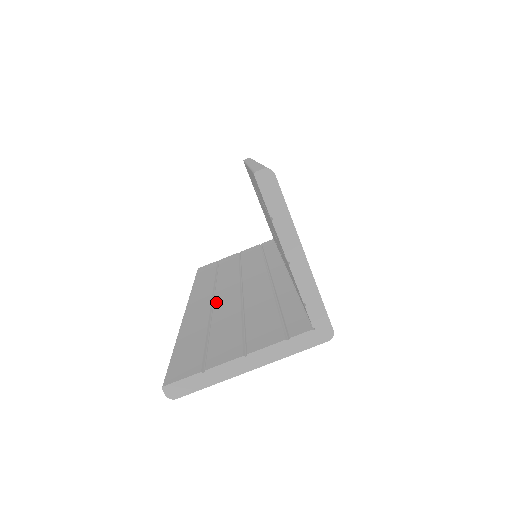
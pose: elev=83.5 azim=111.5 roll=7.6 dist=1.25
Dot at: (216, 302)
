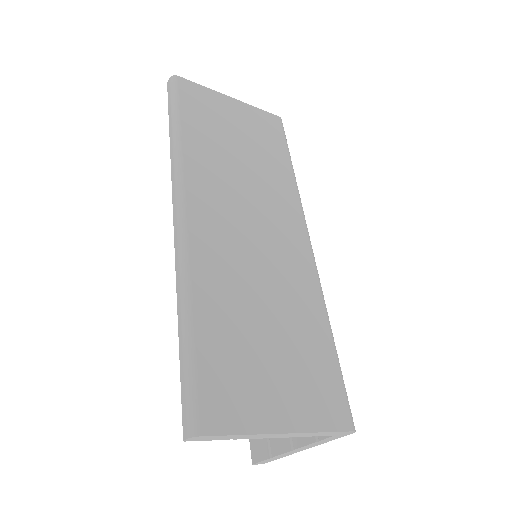
Dot at: occluded
